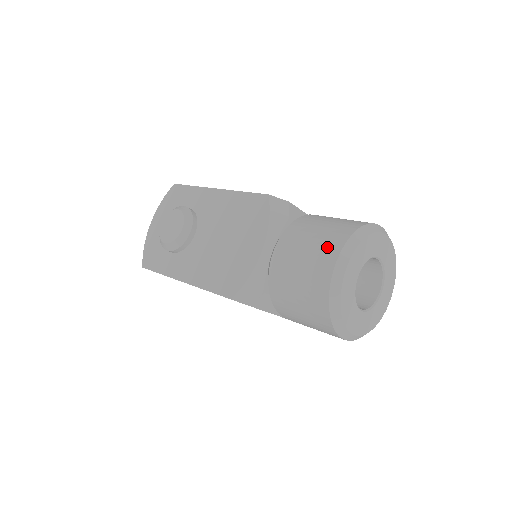
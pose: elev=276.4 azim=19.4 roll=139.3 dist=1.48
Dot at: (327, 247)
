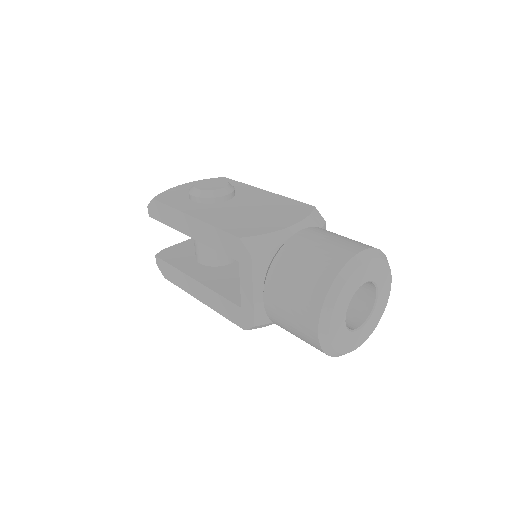
Dot at: (357, 243)
